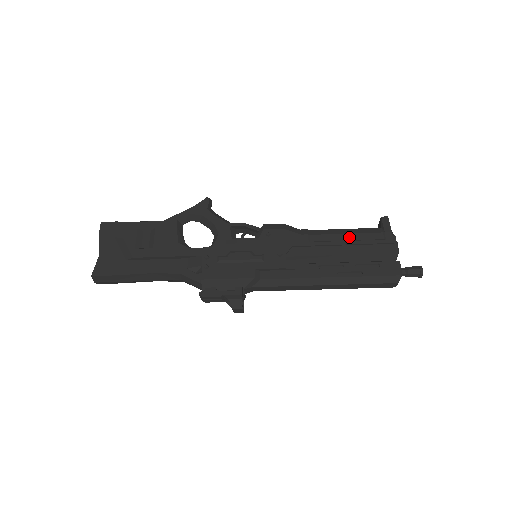
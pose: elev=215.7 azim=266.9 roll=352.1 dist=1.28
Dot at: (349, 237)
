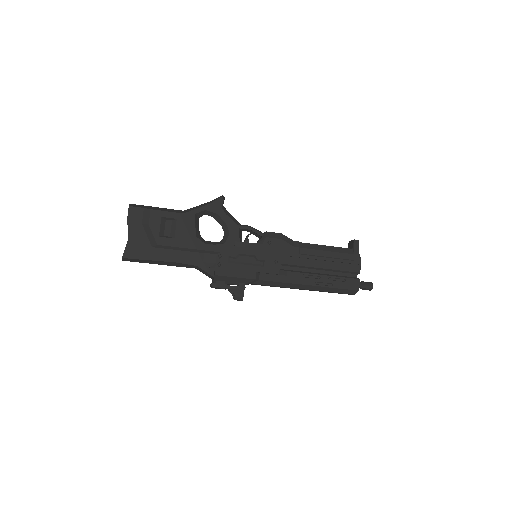
Dot at: (329, 254)
